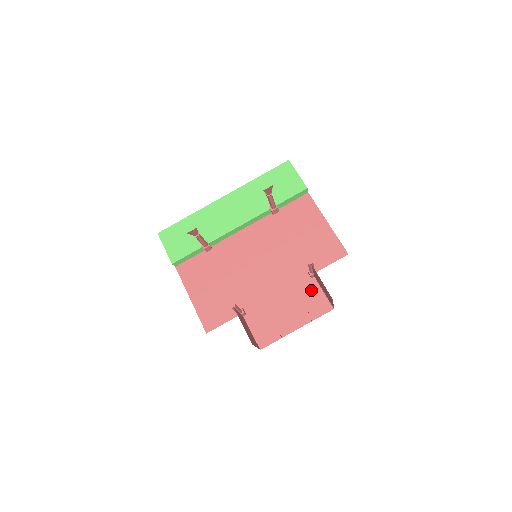
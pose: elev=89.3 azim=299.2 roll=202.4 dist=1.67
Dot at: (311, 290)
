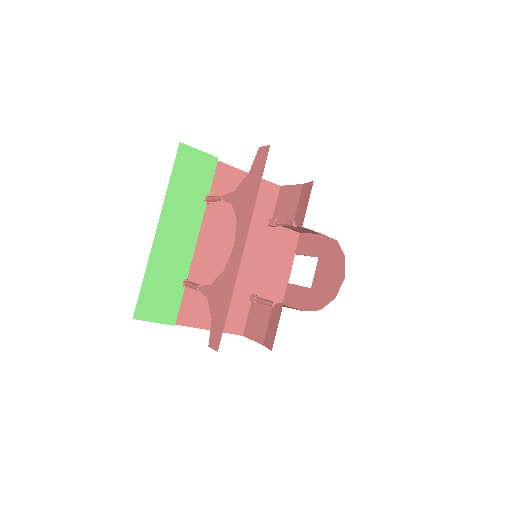
Dot at: (279, 235)
